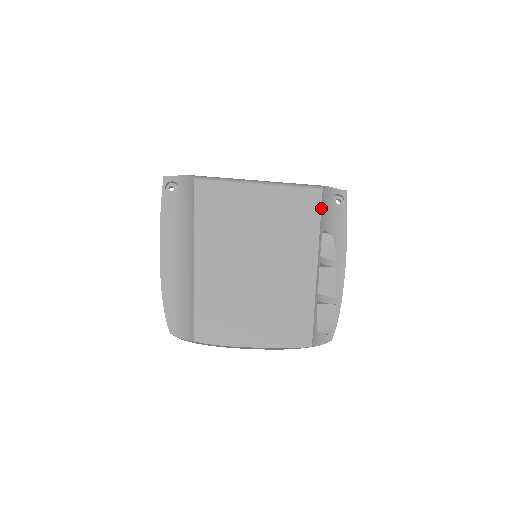
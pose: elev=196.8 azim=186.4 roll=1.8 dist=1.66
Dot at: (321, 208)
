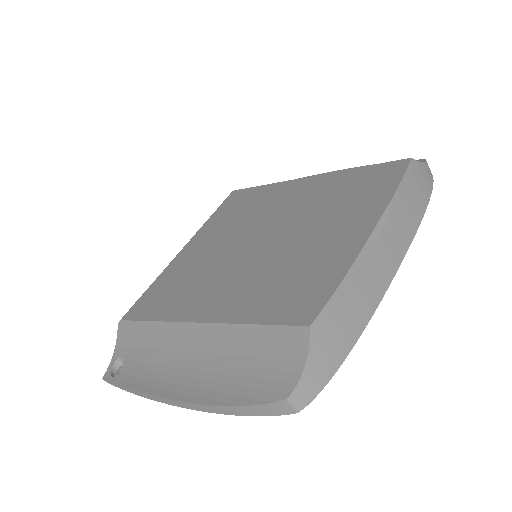
Dot at: (249, 188)
